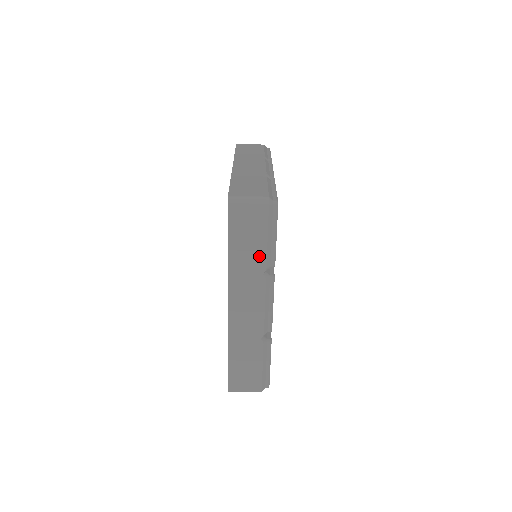
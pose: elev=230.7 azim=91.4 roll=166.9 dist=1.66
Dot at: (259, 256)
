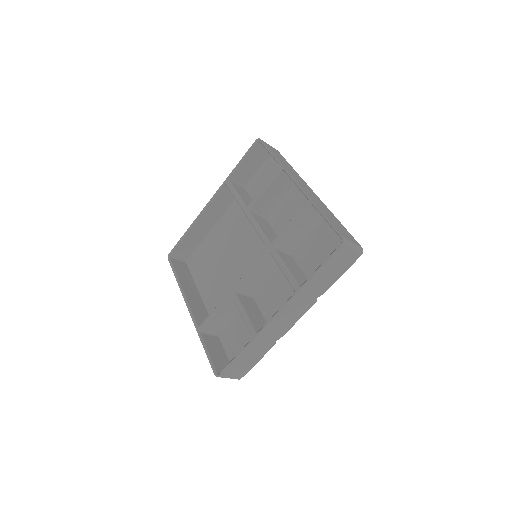
Dot at: (326, 285)
